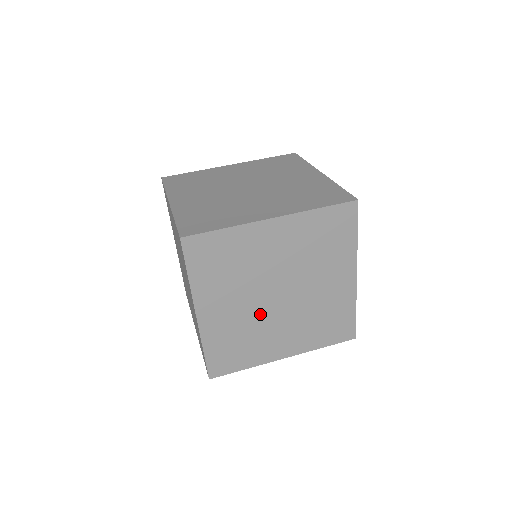
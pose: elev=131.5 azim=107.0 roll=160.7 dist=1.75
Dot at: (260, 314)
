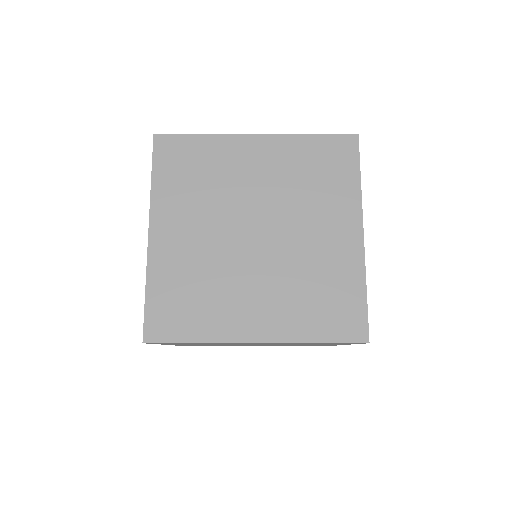
Dot at: (228, 255)
